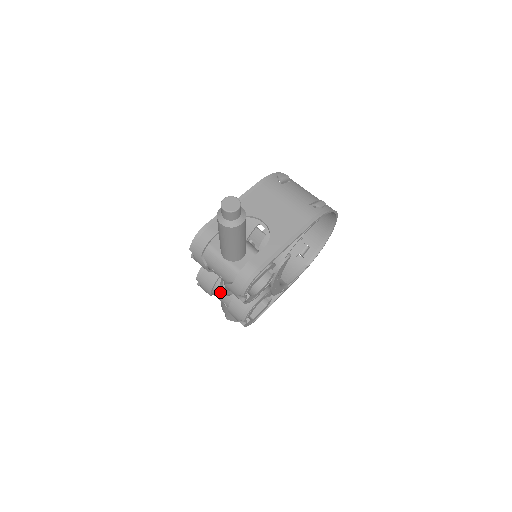
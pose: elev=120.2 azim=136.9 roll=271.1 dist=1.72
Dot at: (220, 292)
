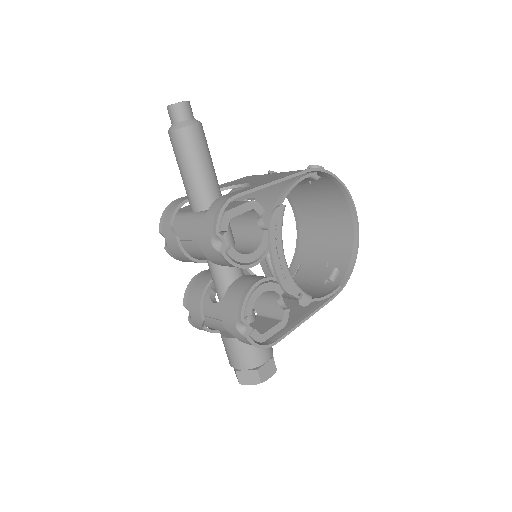
Dot at: (211, 303)
